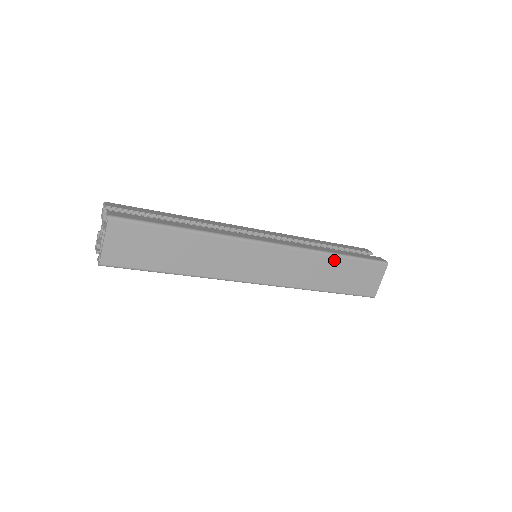
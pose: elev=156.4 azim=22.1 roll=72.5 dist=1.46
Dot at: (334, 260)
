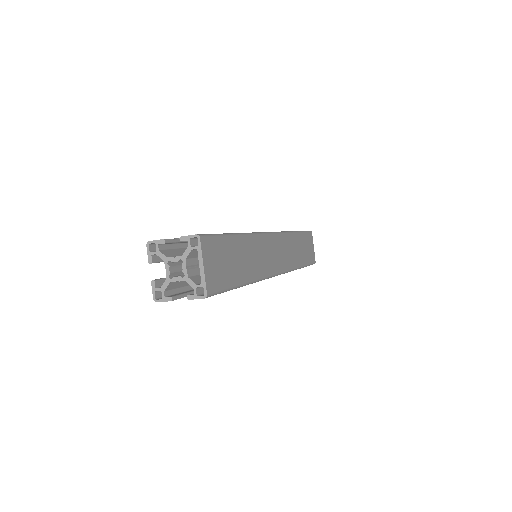
Dot at: (296, 237)
